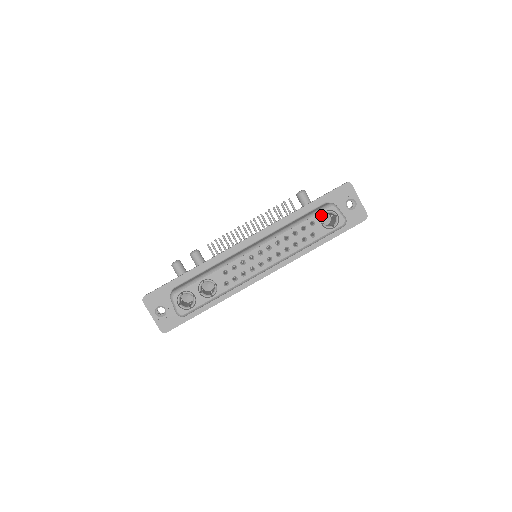
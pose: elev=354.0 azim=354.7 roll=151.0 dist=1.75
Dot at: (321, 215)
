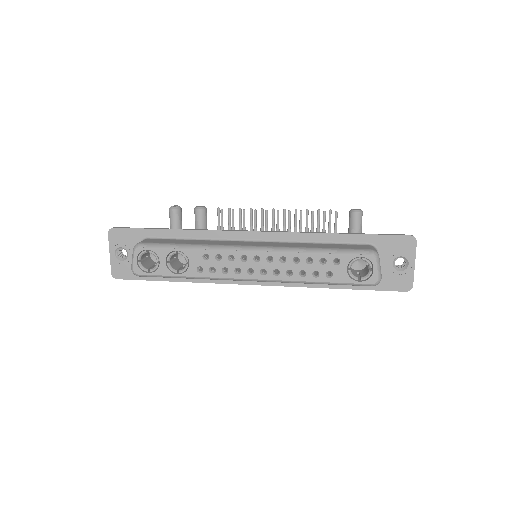
Dot at: (353, 258)
